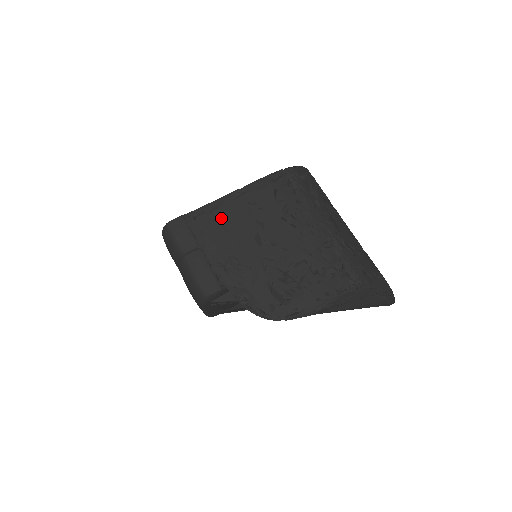
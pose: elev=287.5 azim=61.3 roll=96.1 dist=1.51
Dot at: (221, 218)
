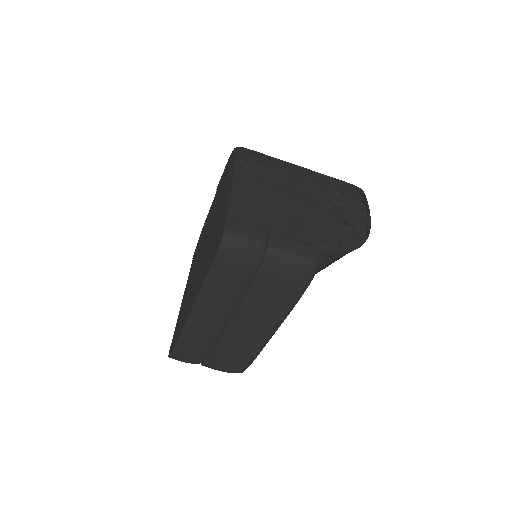
Dot at: (254, 200)
